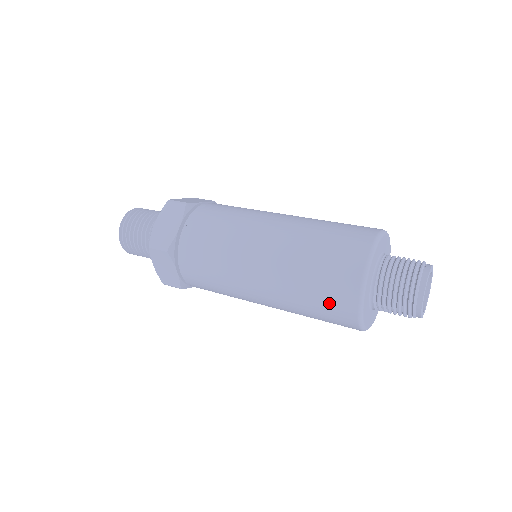
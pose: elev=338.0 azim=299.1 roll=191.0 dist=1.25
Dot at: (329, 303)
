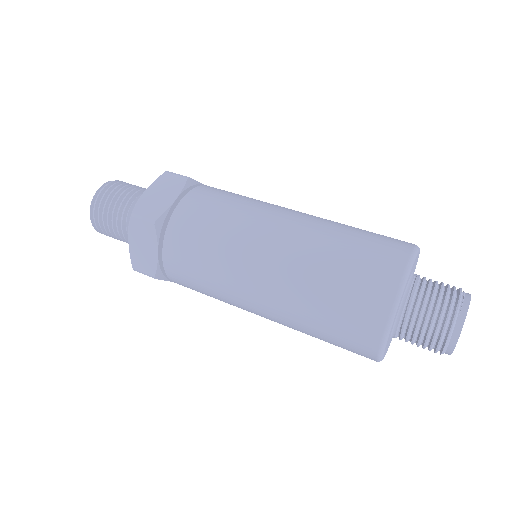
Dot at: occluded
